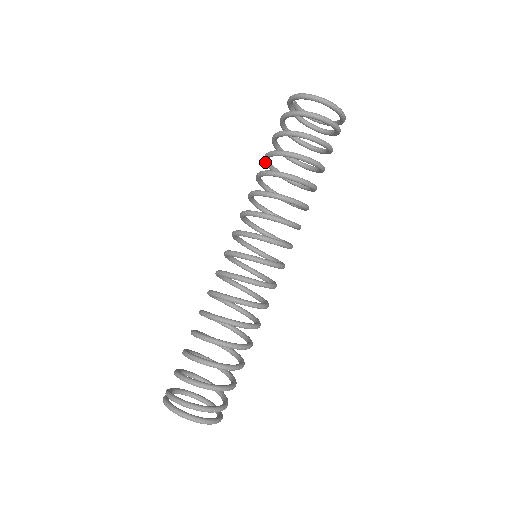
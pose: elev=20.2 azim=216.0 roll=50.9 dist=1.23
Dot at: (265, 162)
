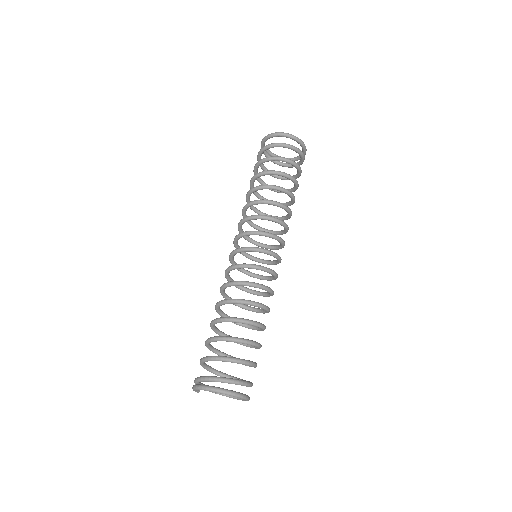
Dot at: occluded
